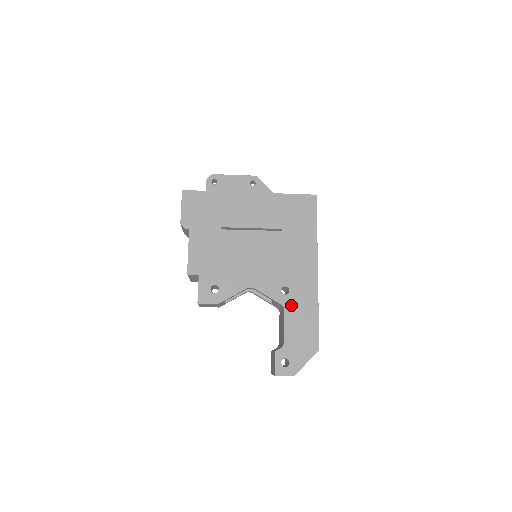
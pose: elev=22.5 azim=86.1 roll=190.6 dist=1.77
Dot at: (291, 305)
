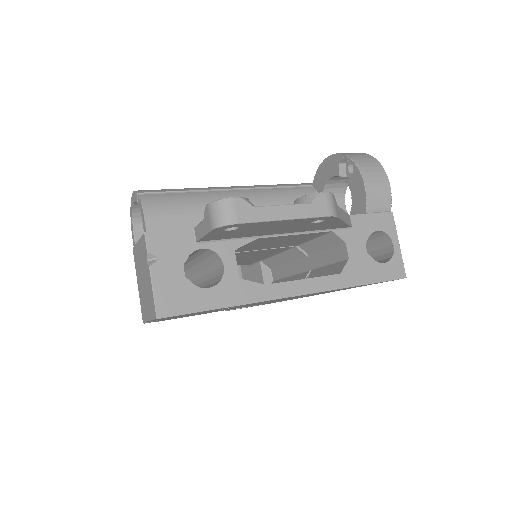
Dot at: occluded
